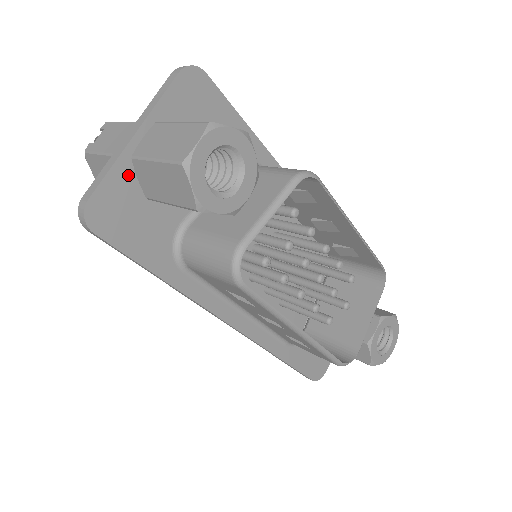
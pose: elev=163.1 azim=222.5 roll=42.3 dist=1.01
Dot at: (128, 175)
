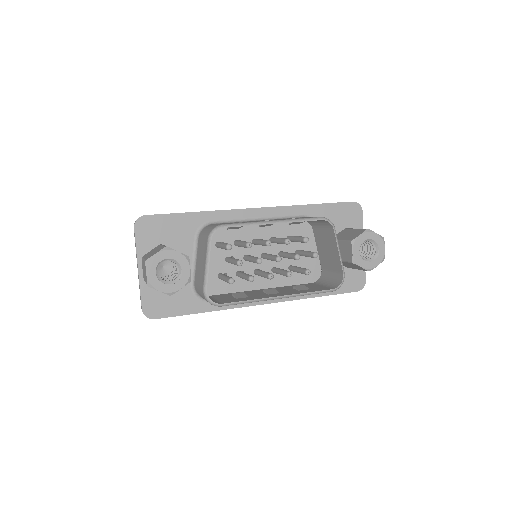
Dot at: (149, 287)
